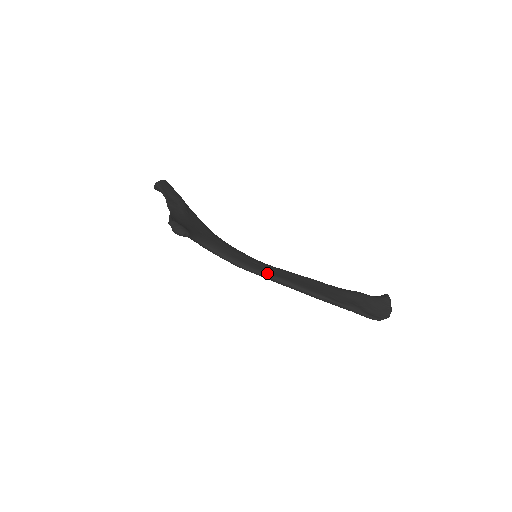
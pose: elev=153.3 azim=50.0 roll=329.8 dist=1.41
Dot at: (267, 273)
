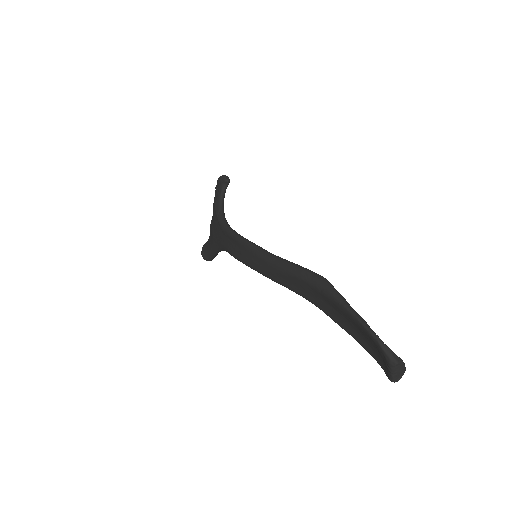
Dot at: (260, 247)
